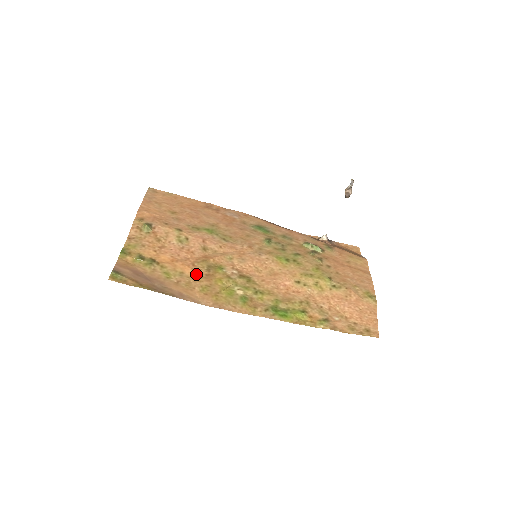
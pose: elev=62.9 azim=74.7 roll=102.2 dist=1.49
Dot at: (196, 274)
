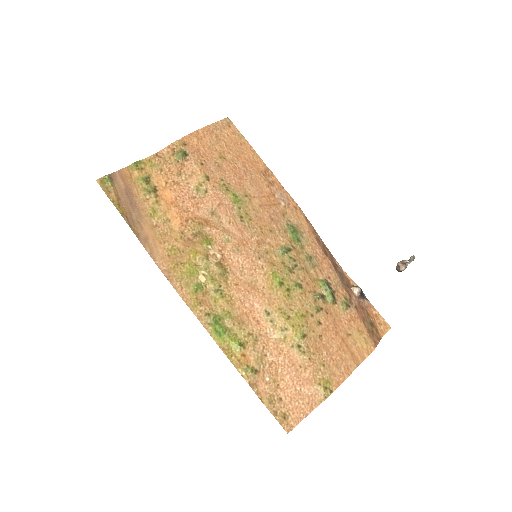
Dot at: (180, 231)
